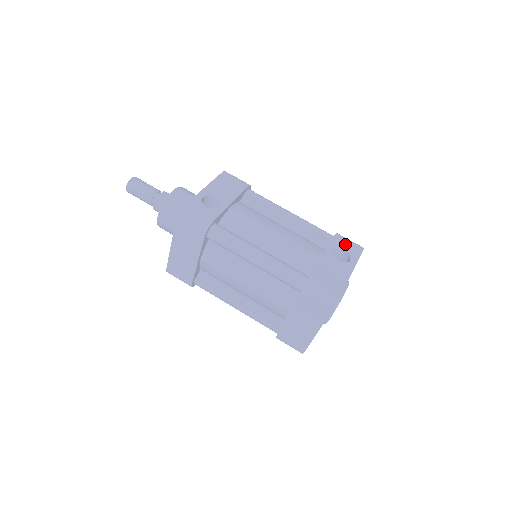
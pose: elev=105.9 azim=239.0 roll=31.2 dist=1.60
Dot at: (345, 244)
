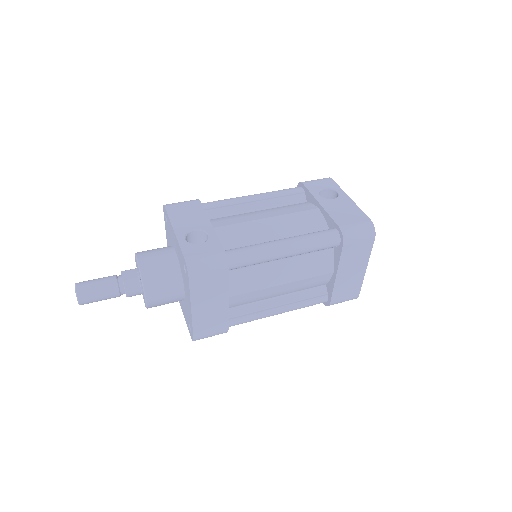
Dot at: (318, 185)
